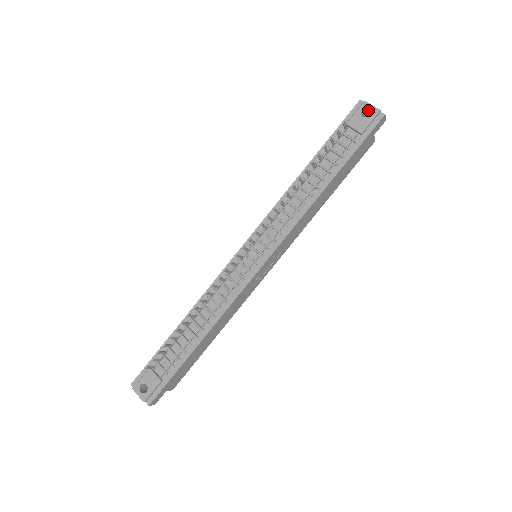
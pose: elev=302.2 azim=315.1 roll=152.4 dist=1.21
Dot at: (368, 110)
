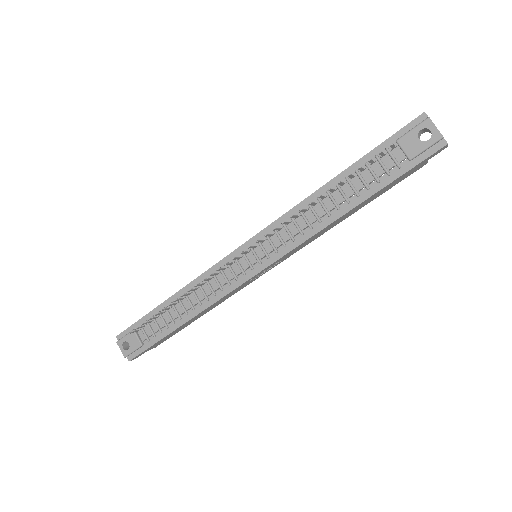
Dot at: (429, 130)
